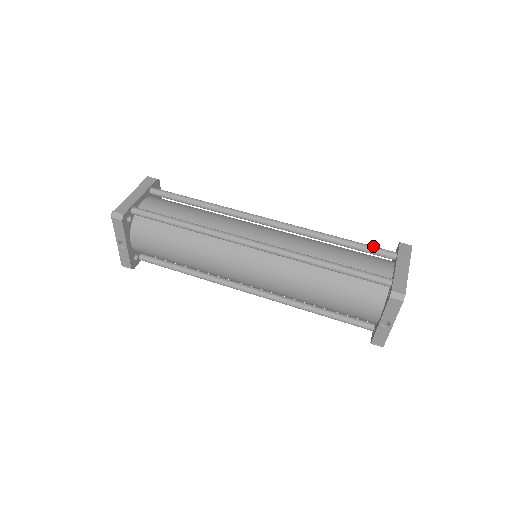
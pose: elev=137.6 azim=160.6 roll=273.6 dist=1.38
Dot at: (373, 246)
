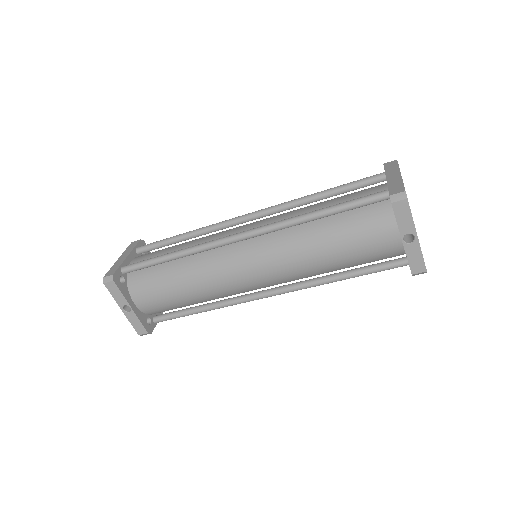
Dot at: (358, 180)
